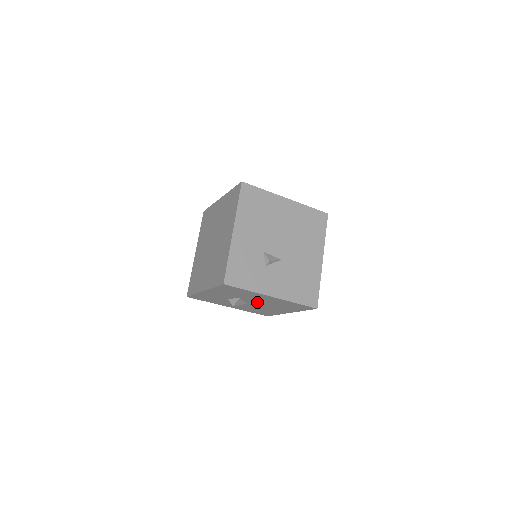
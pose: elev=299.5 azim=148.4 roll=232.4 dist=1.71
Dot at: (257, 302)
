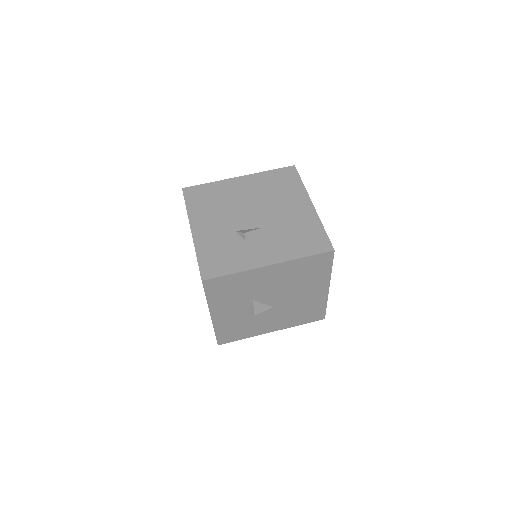
Dot at: (275, 294)
